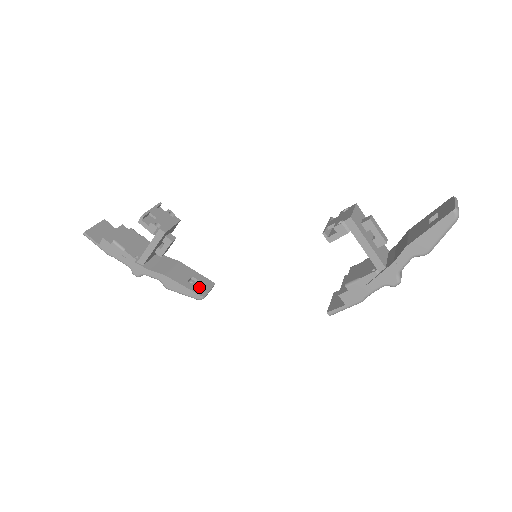
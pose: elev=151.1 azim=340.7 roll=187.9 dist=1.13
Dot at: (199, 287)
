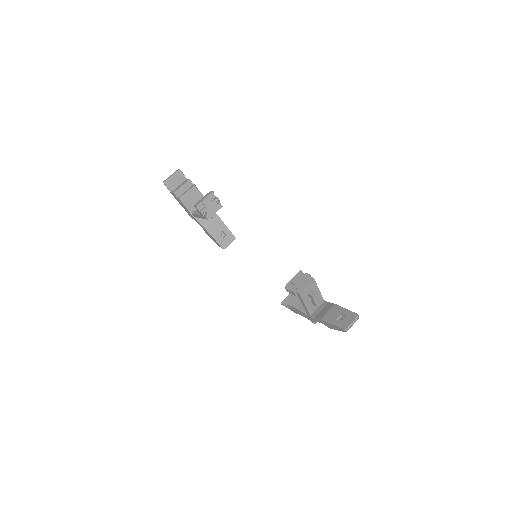
Dot at: (224, 241)
